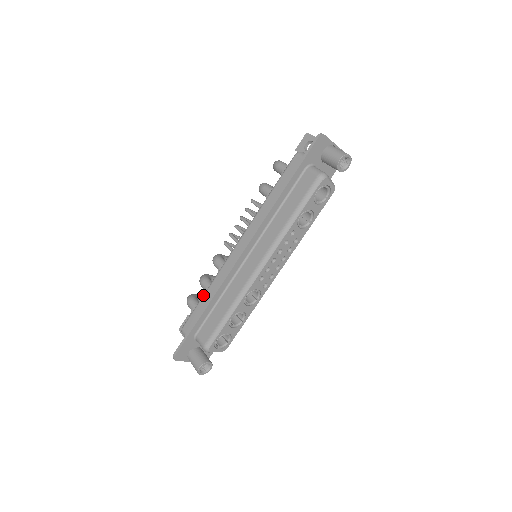
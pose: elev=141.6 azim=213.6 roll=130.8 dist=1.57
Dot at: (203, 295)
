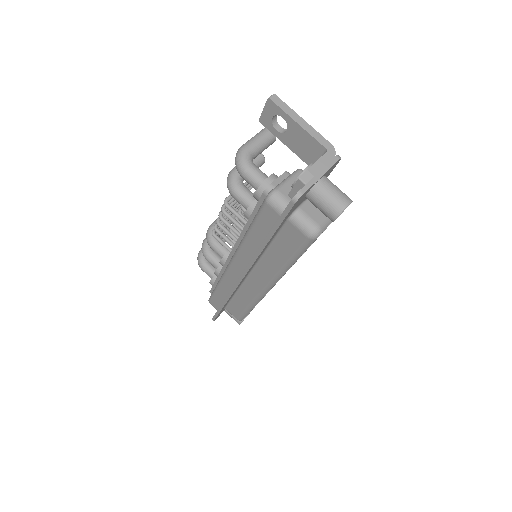
Dot at: (216, 289)
